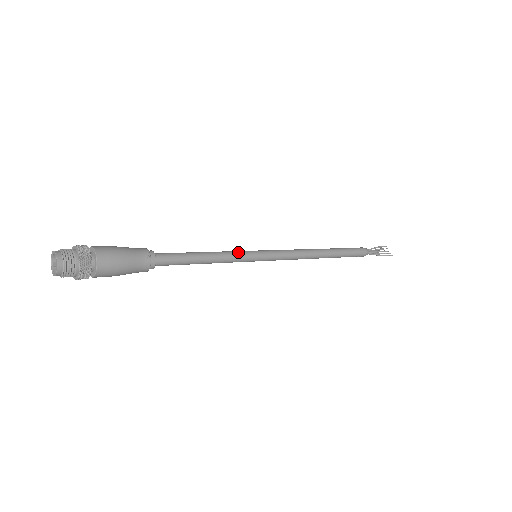
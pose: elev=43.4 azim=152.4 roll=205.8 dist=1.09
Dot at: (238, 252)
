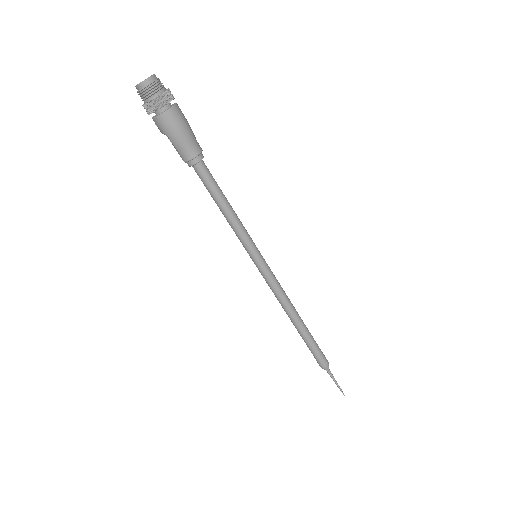
Dot at: (248, 234)
